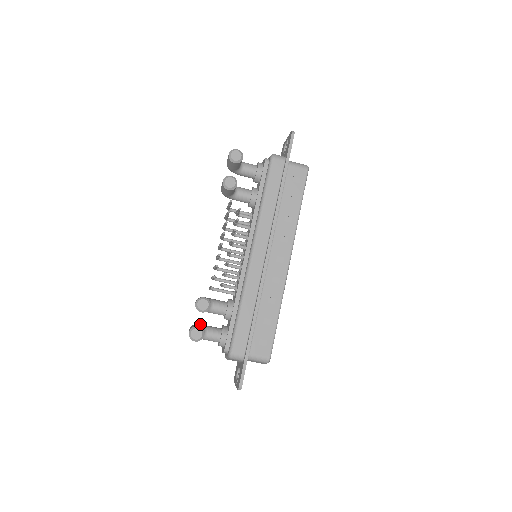
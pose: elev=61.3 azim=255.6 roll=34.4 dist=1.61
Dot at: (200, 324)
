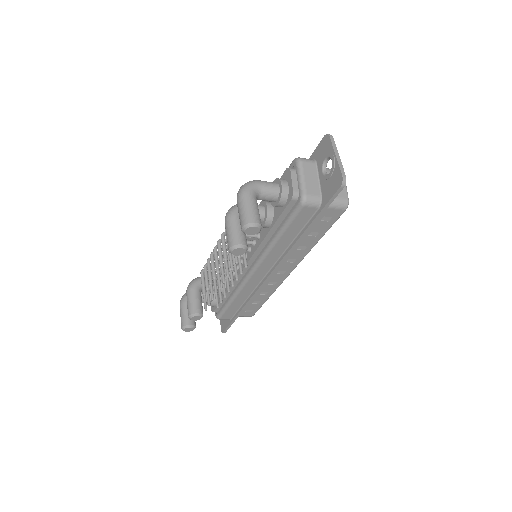
Dot at: occluded
